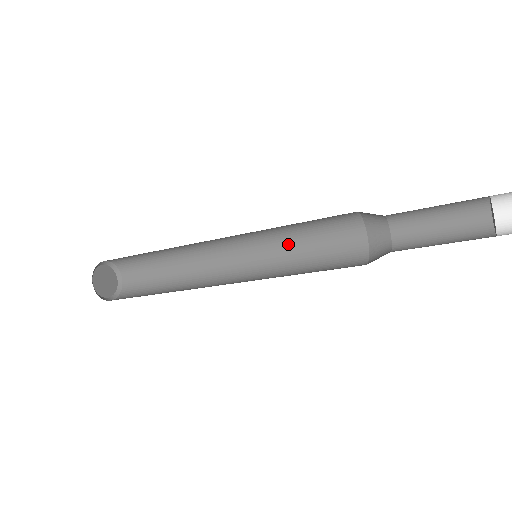
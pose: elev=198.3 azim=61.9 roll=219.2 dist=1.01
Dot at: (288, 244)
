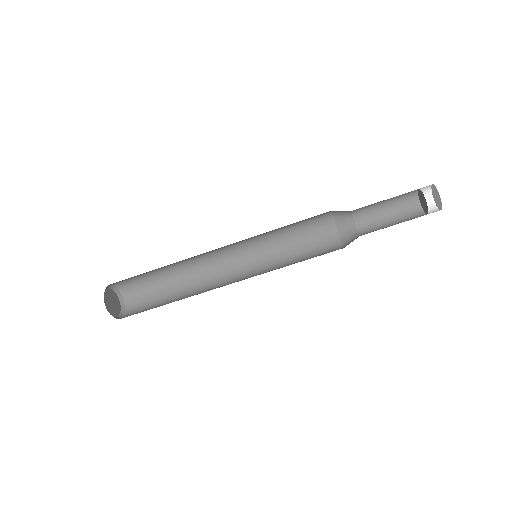
Dot at: (280, 254)
